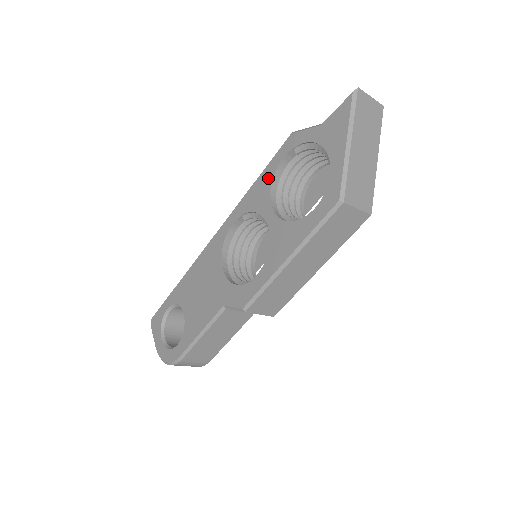
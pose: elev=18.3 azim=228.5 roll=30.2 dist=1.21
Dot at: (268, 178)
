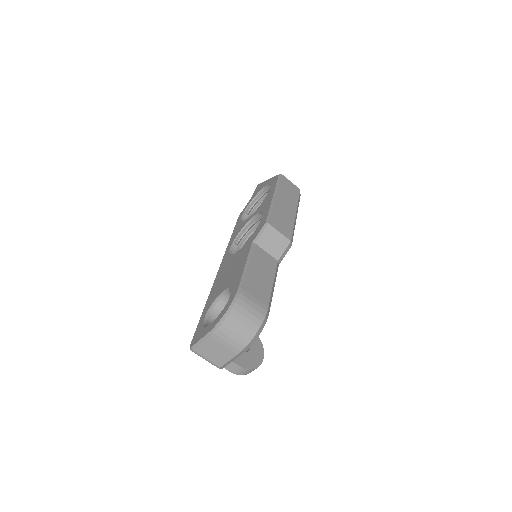
Dot at: (238, 225)
